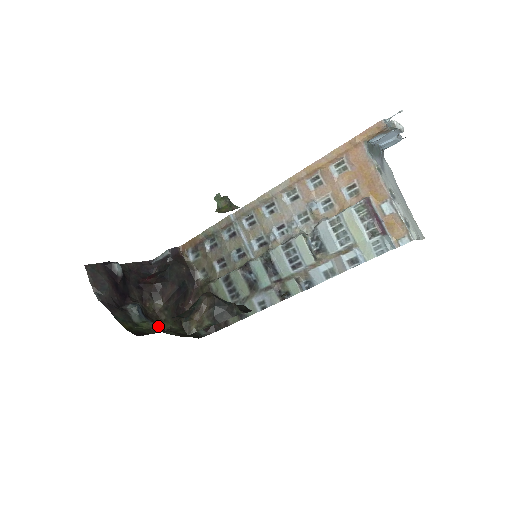
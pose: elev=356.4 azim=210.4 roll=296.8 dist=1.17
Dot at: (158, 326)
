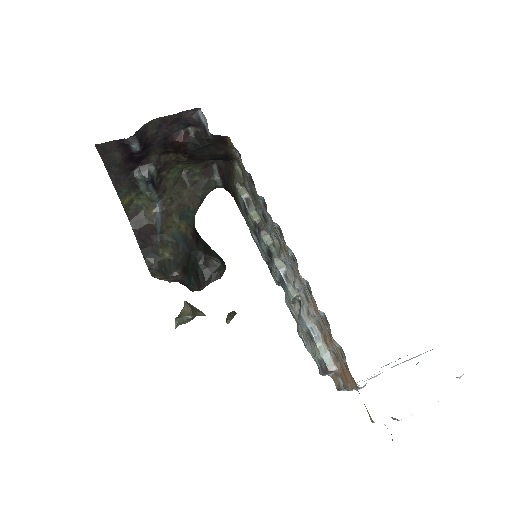
Dot at: (174, 173)
